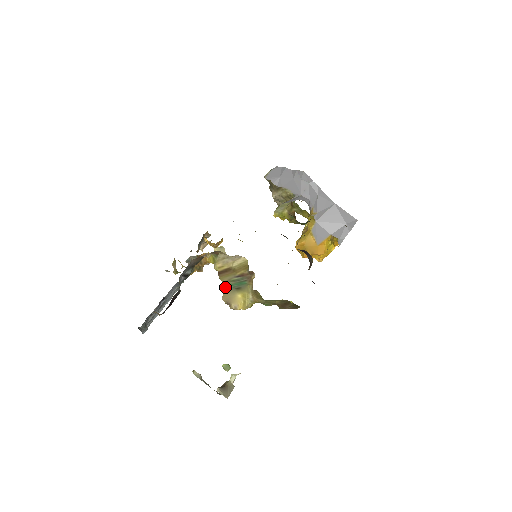
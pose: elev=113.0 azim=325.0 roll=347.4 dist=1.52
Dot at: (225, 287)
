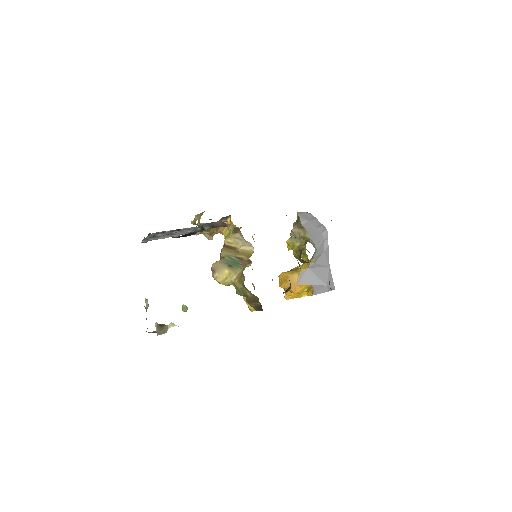
Dot at: (221, 258)
